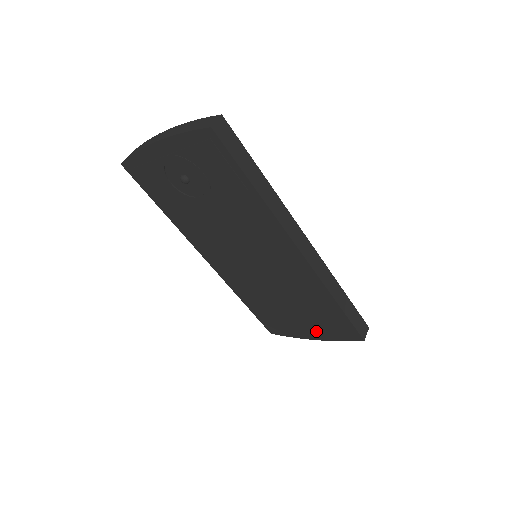
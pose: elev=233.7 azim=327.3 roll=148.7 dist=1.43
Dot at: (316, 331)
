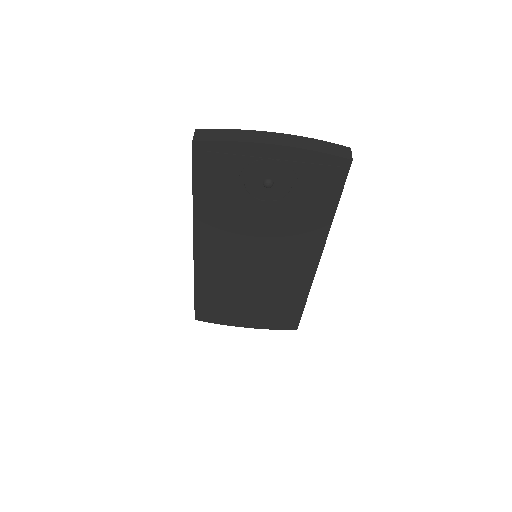
Dot at: (255, 321)
